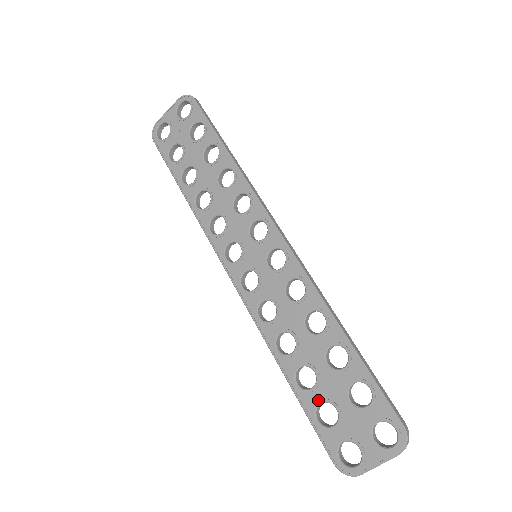
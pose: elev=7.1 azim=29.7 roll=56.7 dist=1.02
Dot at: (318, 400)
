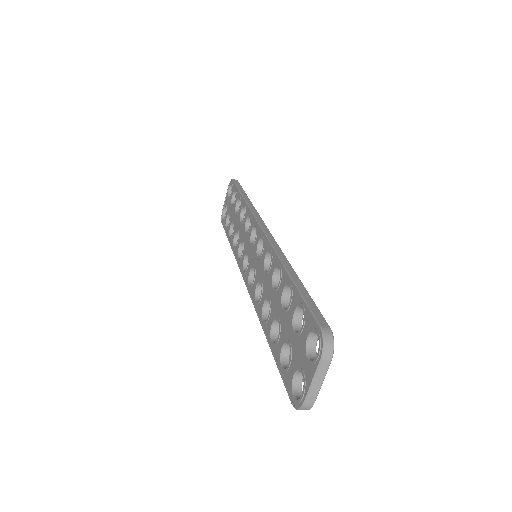
Dot at: (281, 346)
